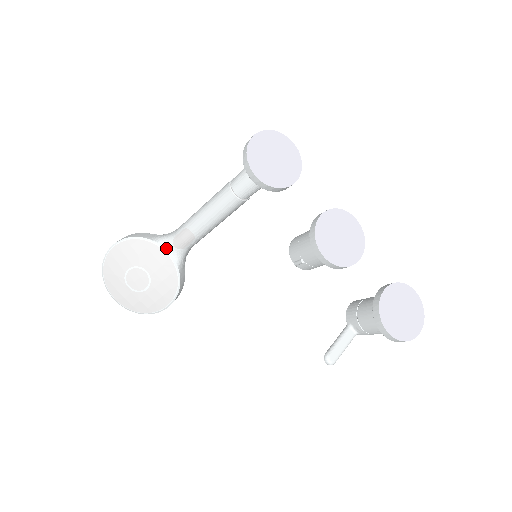
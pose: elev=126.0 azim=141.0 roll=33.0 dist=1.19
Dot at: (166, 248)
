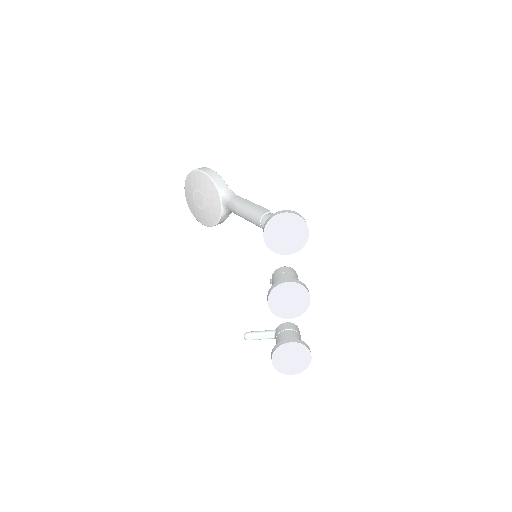
Dot at: (222, 200)
